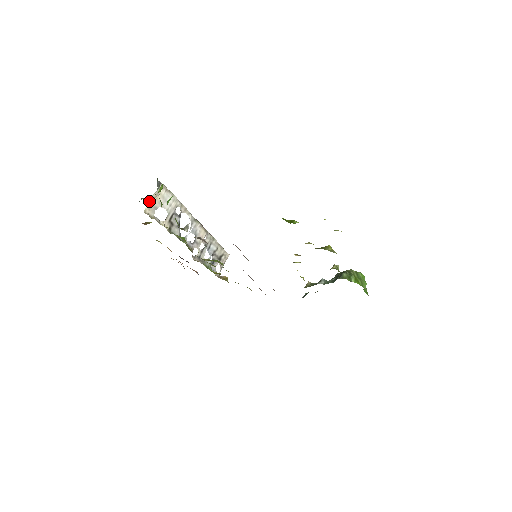
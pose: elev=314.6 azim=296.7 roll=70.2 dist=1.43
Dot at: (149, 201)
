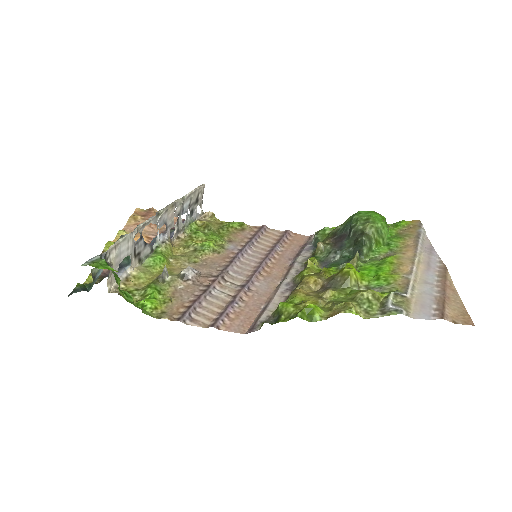
Dot at: occluded
